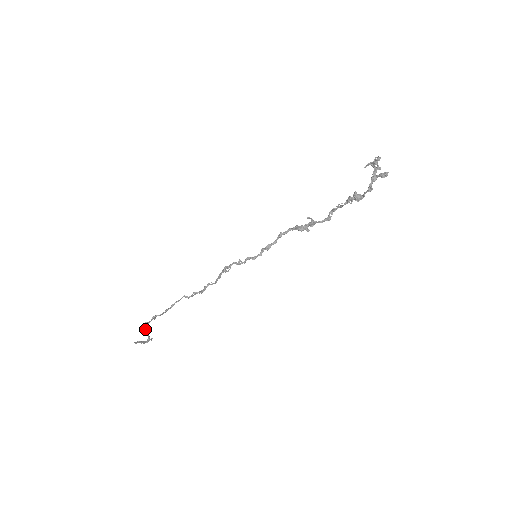
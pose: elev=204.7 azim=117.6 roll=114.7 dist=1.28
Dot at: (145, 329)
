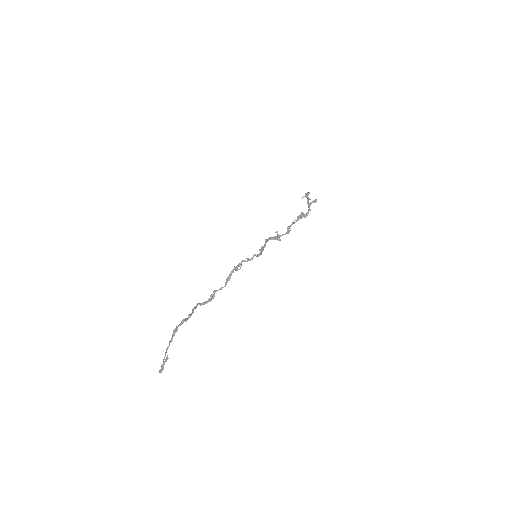
Dot at: (171, 341)
